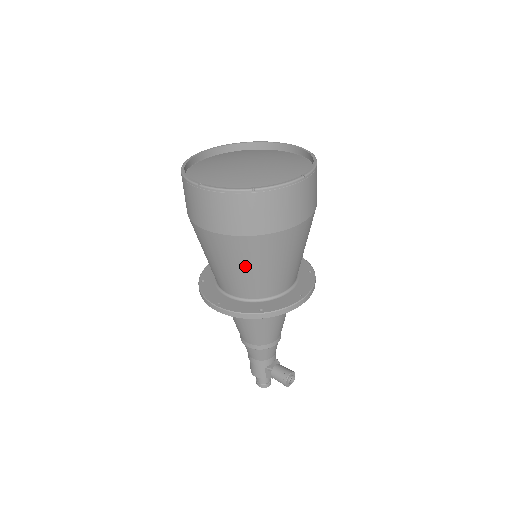
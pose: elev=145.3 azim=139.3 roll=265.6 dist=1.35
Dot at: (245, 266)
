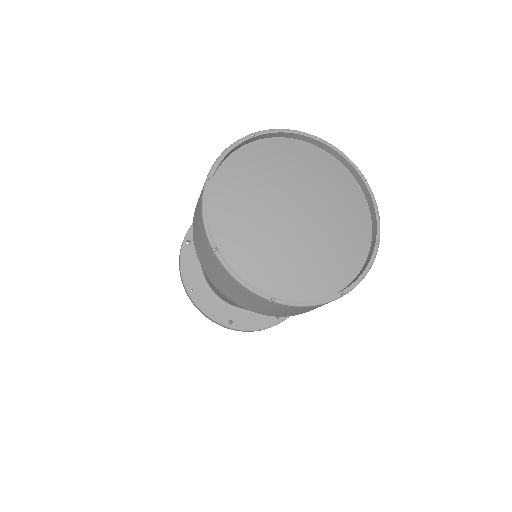
Dot at: occluded
